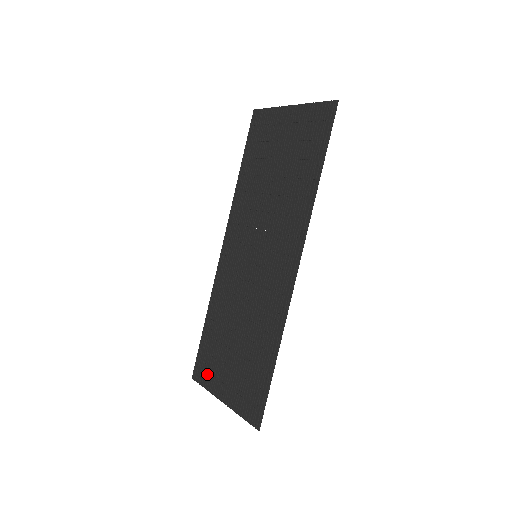
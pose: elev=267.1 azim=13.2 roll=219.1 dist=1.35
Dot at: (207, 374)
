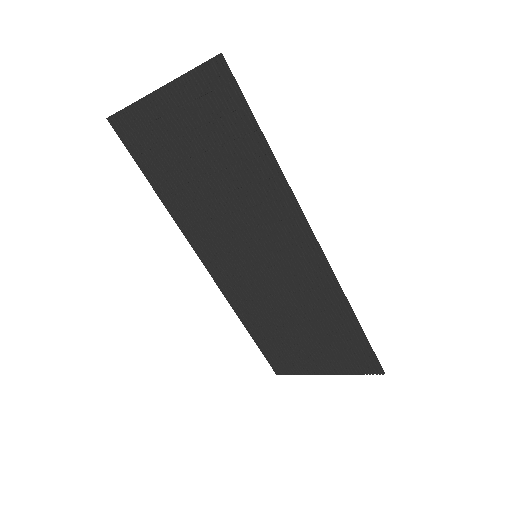
Dot at: (291, 365)
